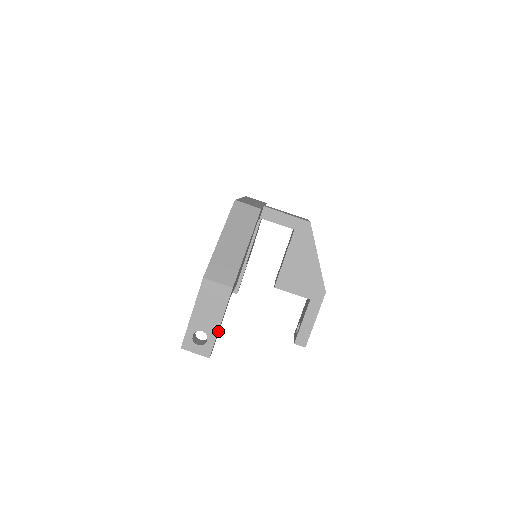
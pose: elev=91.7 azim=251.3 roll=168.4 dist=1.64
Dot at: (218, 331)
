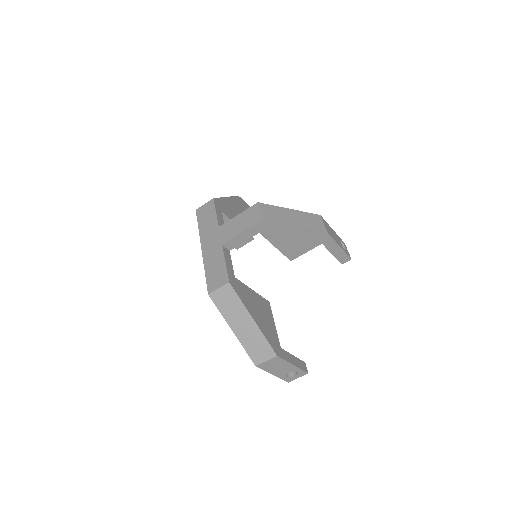
Dot at: (296, 365)
